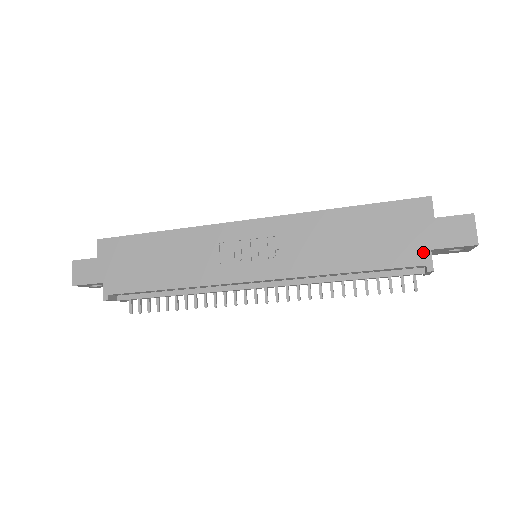
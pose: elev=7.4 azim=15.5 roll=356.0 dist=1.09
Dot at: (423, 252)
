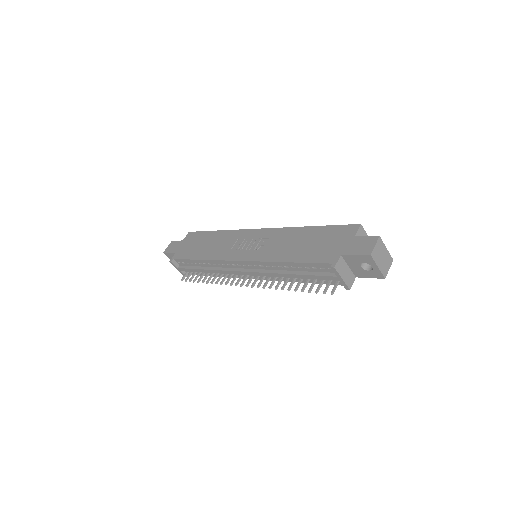
Dot at: (335, 255)
